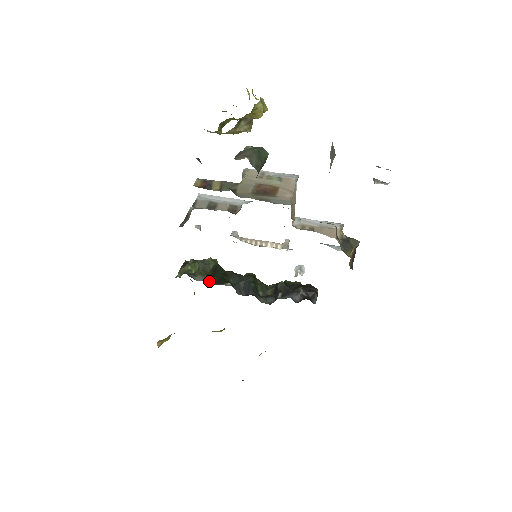
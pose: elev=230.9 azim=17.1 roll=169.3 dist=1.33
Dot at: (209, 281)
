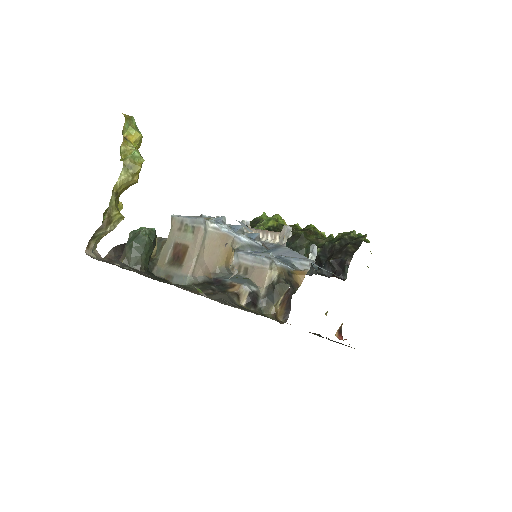
Dot at: occluded
